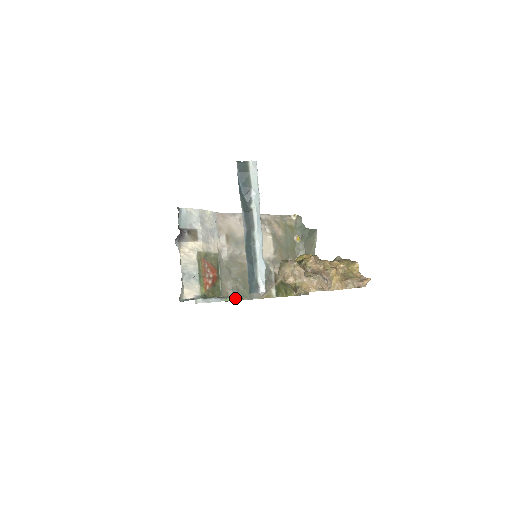
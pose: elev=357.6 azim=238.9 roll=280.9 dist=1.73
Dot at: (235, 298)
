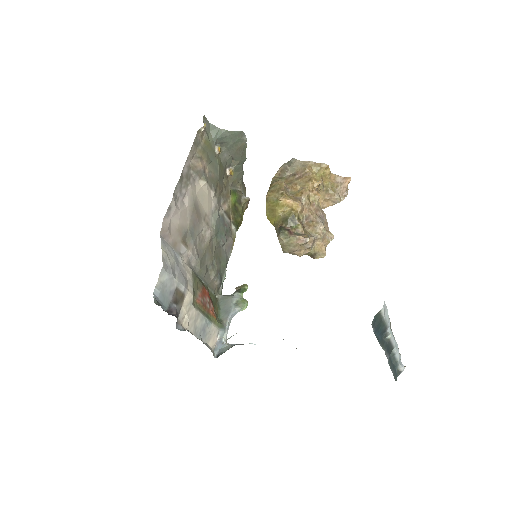
Dot at: (221, 280)
